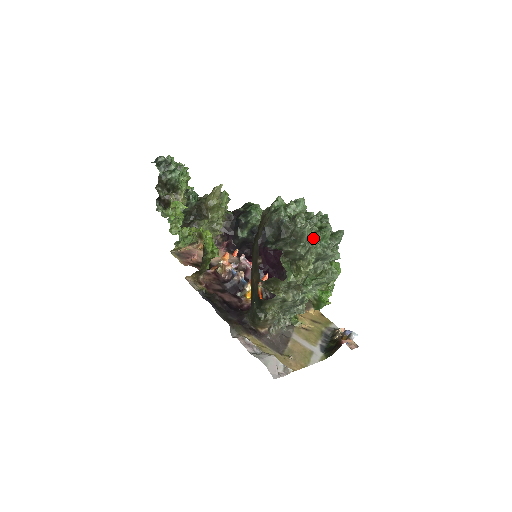
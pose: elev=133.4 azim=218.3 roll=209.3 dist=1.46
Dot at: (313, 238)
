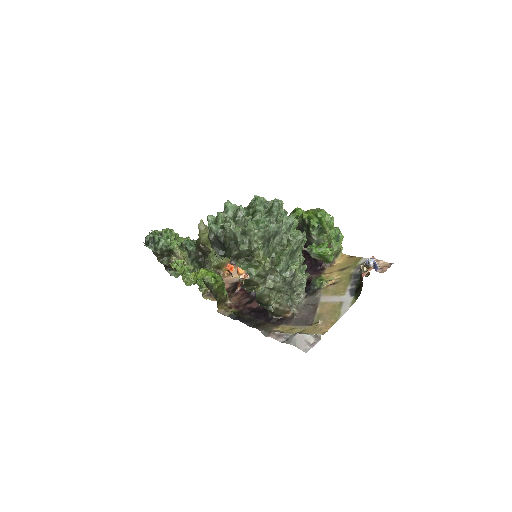
Dot at: (245, 231)
